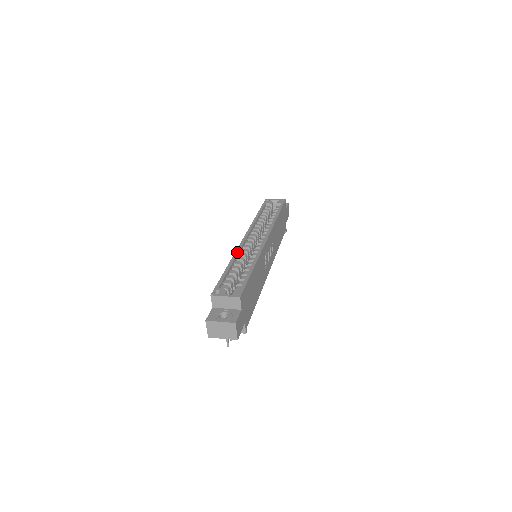
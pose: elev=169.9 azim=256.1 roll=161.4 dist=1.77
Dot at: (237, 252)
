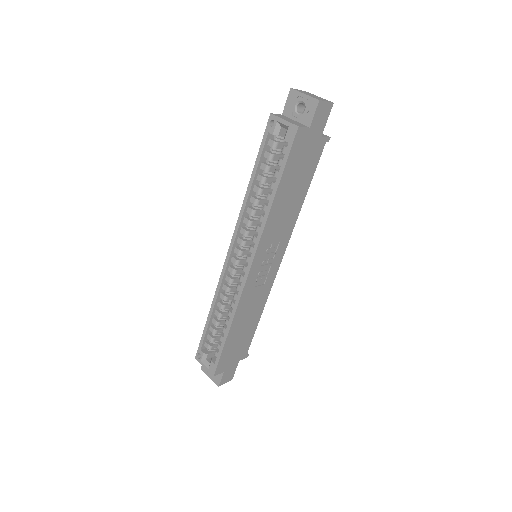
Dot at: (218, 289)
